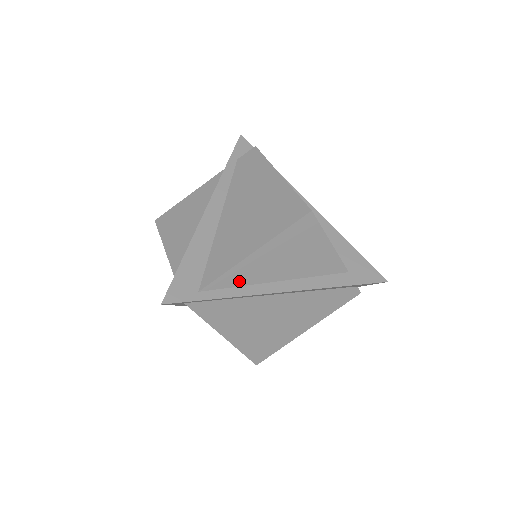
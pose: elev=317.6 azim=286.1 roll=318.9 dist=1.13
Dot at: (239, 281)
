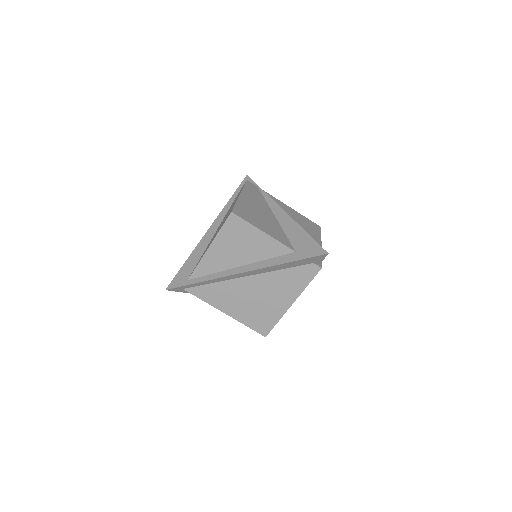
Dot at: (211, 270)
